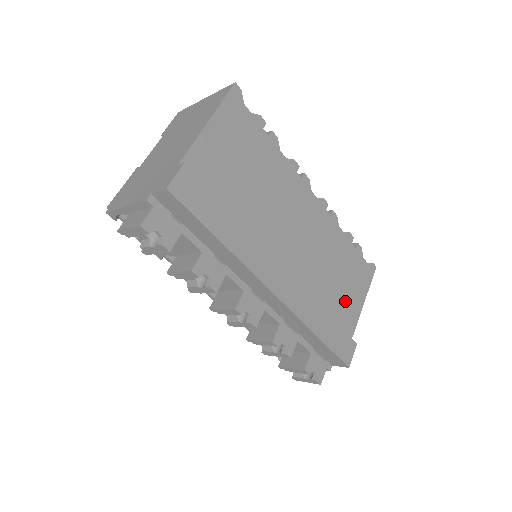
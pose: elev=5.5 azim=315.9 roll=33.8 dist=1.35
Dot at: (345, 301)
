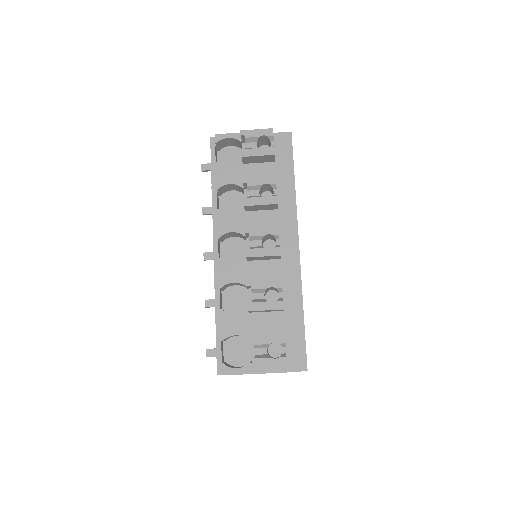
Dot at: occluded
